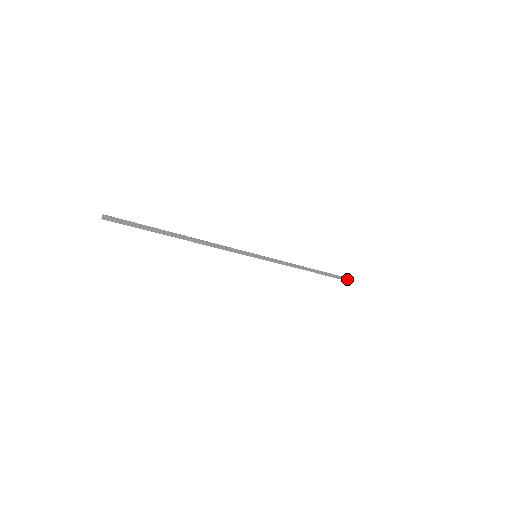
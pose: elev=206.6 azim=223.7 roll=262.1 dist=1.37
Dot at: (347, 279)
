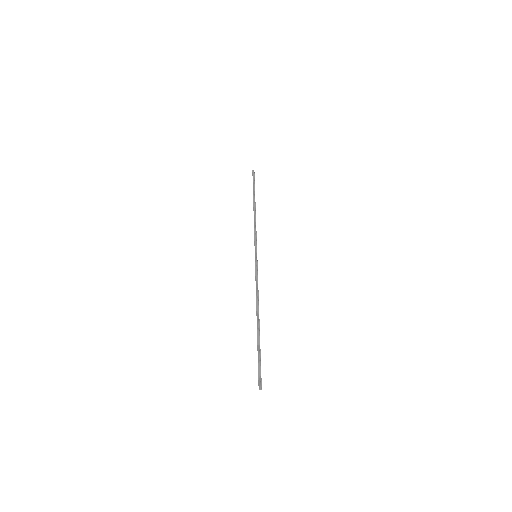
Dot at: (261, 383)
